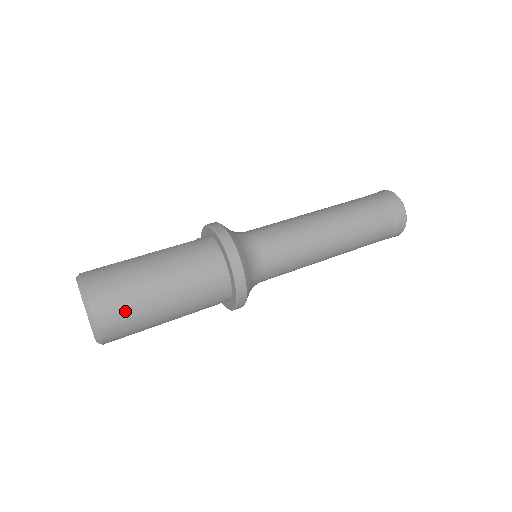
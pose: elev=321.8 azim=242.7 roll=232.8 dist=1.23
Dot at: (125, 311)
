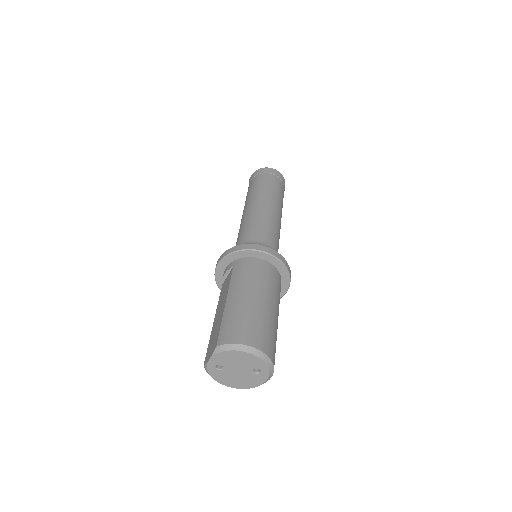
Dot at: (270, 335)
